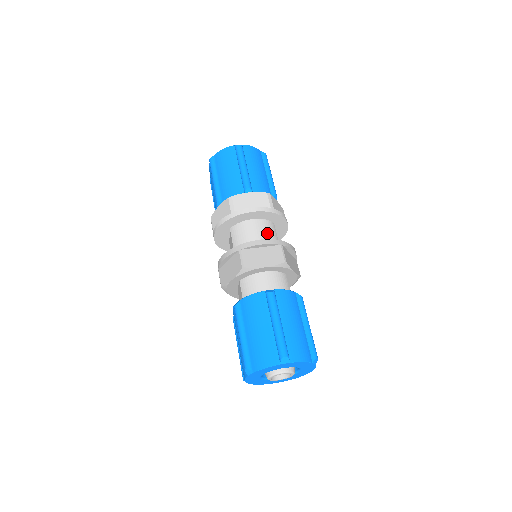
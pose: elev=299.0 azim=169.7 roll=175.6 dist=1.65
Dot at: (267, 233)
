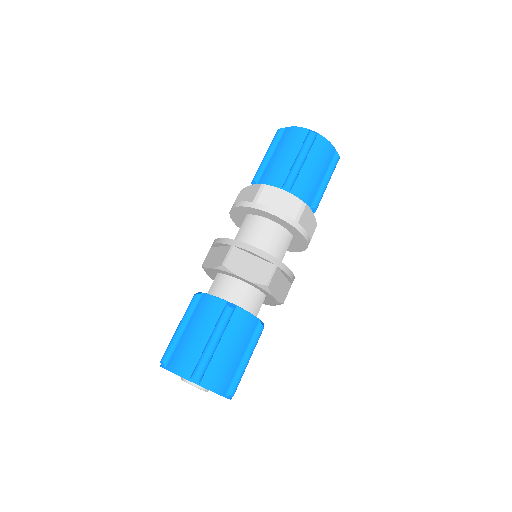
Dot at: (275, 243)
